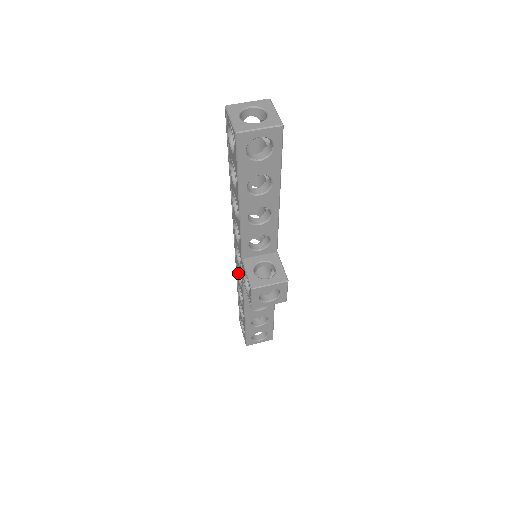
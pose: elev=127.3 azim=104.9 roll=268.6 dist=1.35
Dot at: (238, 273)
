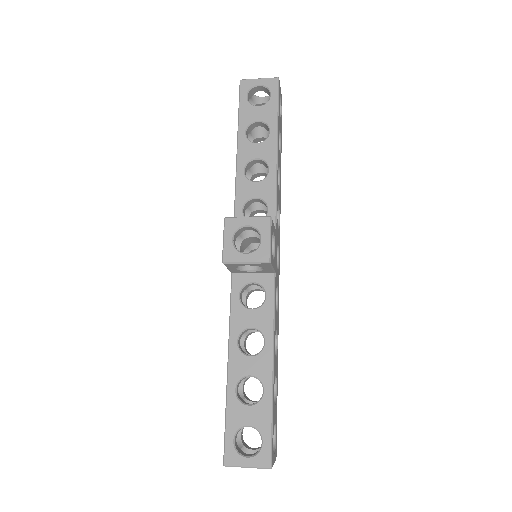
Dot at: occluded
